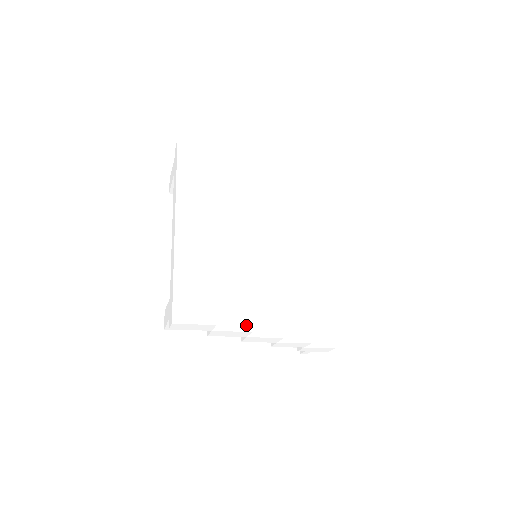
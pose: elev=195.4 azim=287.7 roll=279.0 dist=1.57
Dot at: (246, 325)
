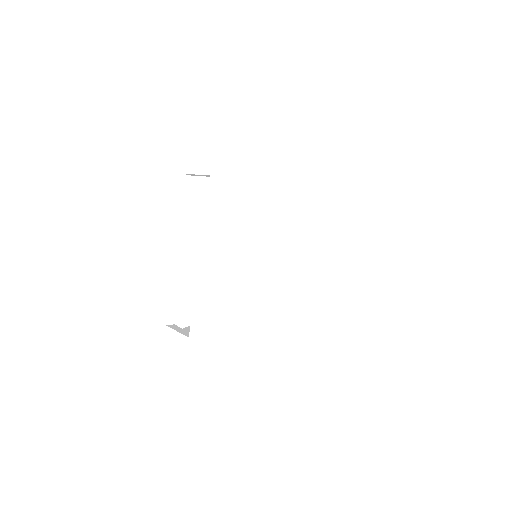
Dot at: (249, 355)
